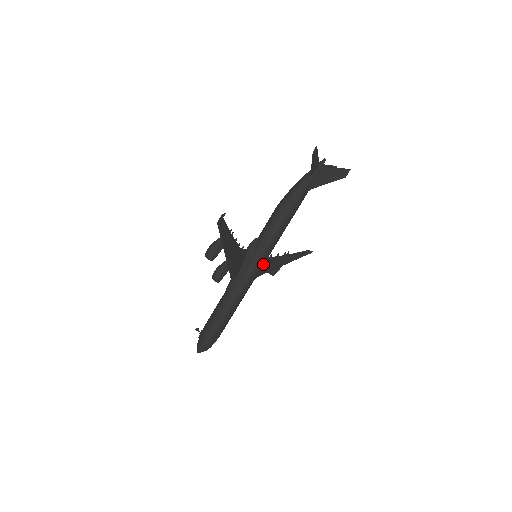
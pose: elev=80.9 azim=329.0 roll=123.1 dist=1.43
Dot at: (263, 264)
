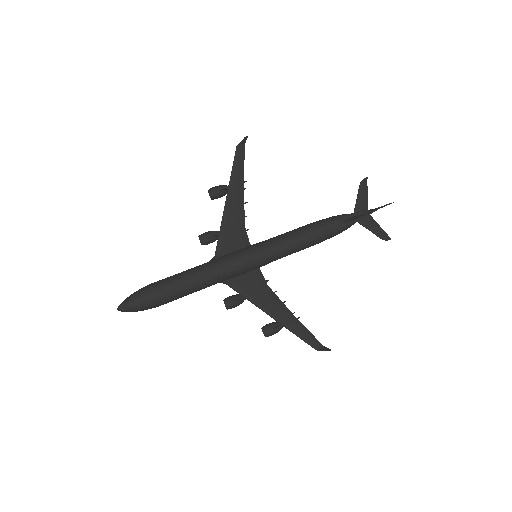
Dot at: (257, 258)
